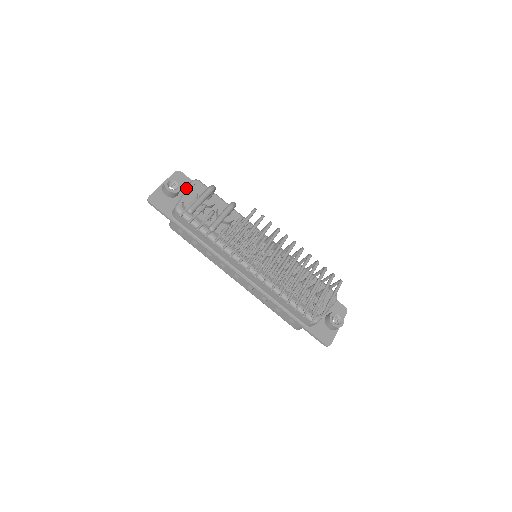
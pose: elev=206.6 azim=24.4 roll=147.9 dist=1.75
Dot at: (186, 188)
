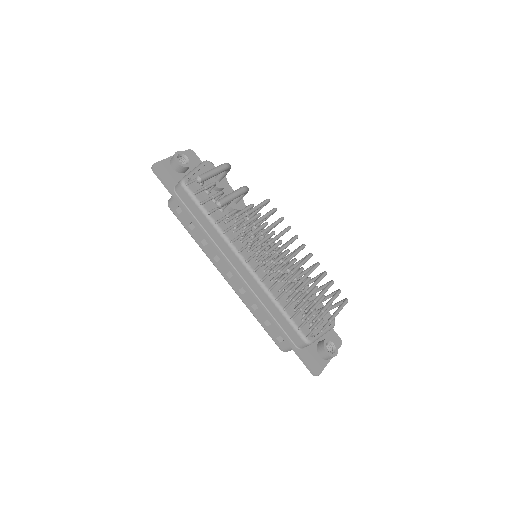
Dot at: occluded
